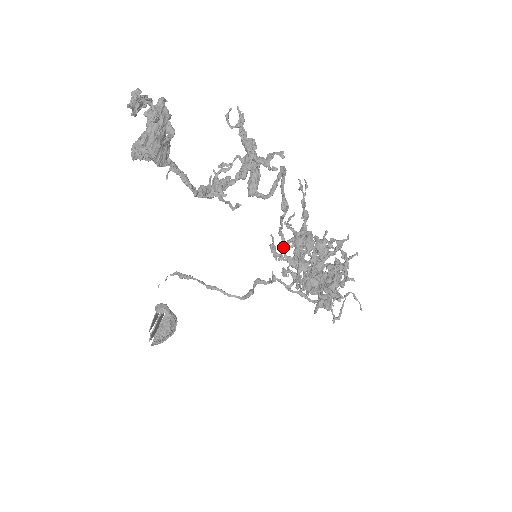
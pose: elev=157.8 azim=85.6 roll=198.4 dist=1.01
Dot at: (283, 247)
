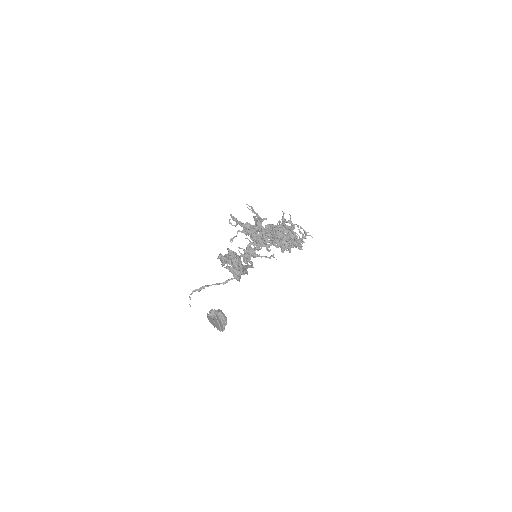
Dot at: occluded
